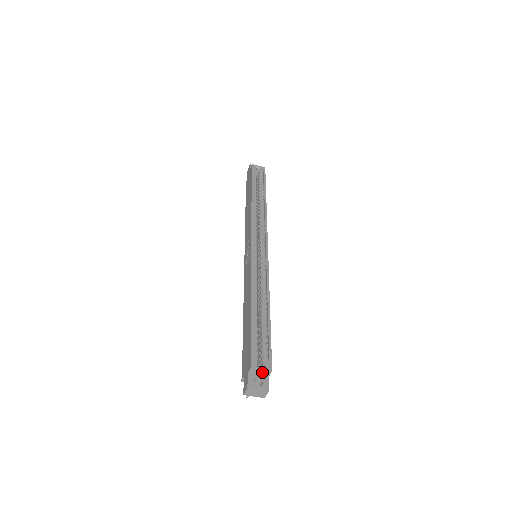
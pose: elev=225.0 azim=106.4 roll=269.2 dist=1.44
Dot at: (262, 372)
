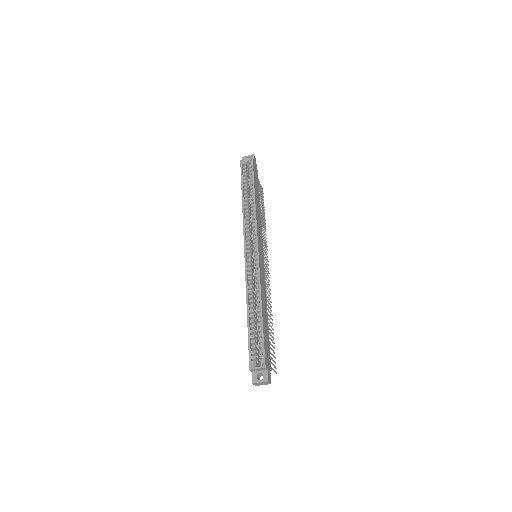
Dot at: (260, 369)
